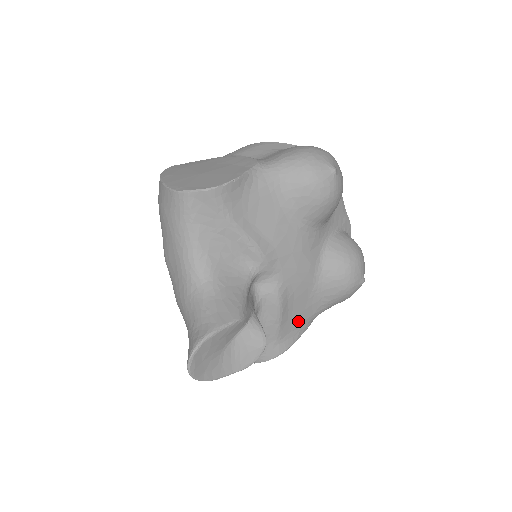
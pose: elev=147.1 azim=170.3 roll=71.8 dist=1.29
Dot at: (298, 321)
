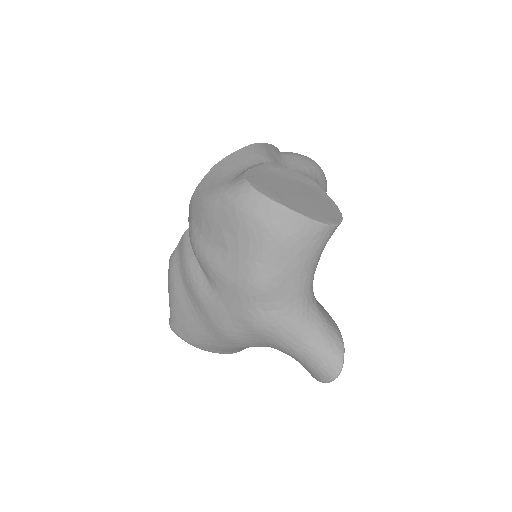
Dot at: occluded
